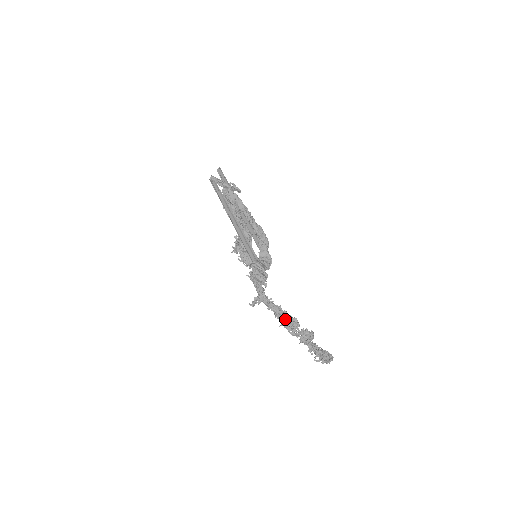
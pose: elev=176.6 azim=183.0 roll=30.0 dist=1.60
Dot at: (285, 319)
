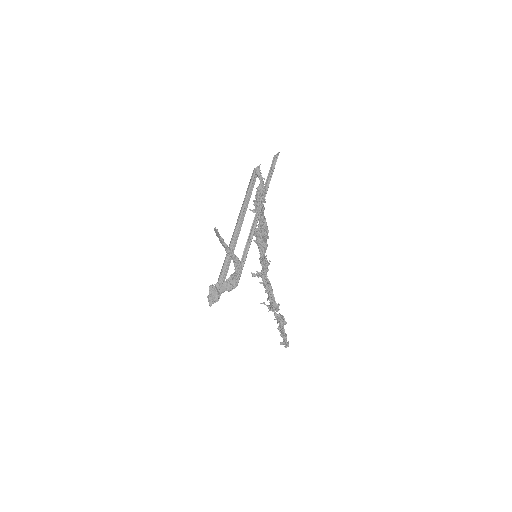
Dot at: (271, 300)
